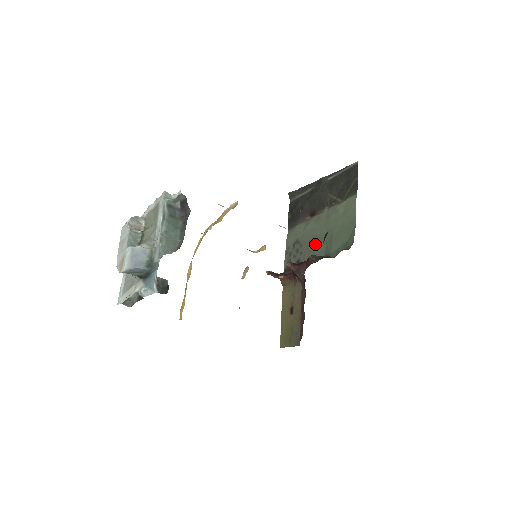
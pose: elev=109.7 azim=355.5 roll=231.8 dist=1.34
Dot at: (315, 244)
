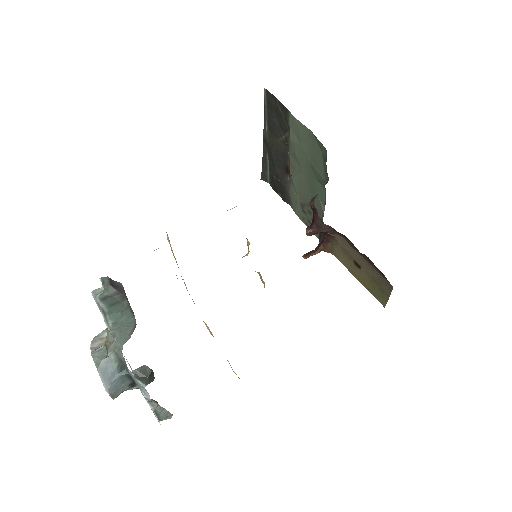
Dot at: (311, 190)
